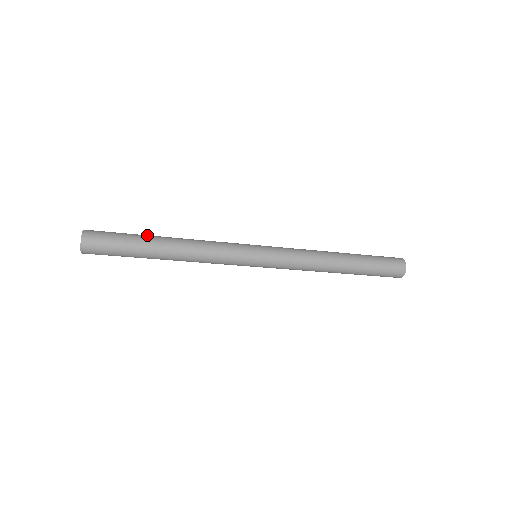
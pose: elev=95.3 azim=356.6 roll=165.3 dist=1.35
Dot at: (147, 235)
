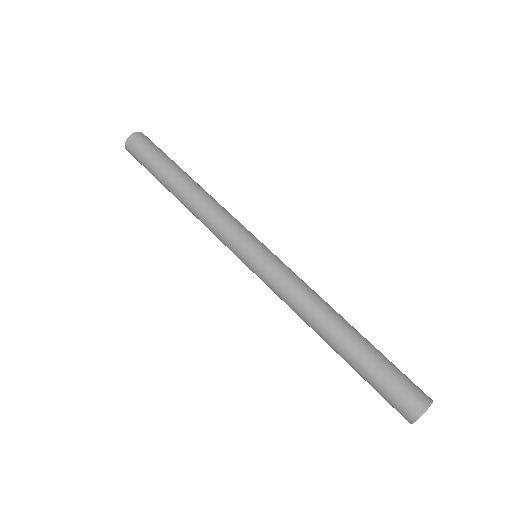
Dot at: (172, 168)
